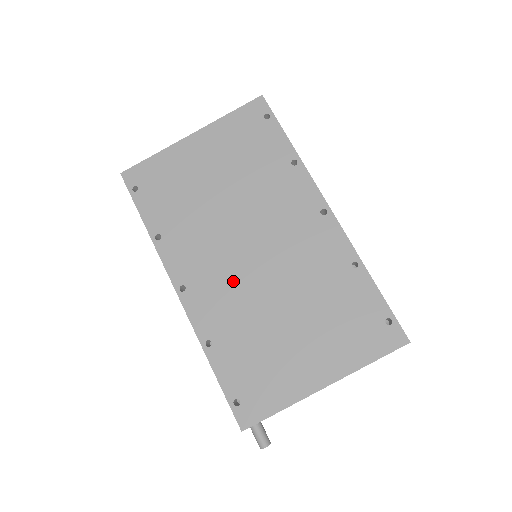
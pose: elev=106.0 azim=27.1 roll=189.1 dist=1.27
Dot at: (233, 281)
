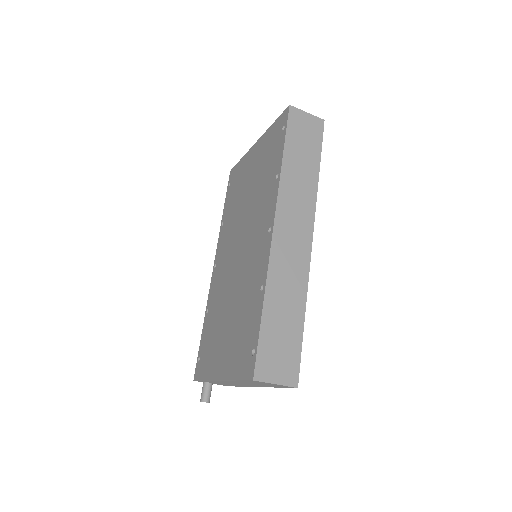
Dot at: (226, 271)
